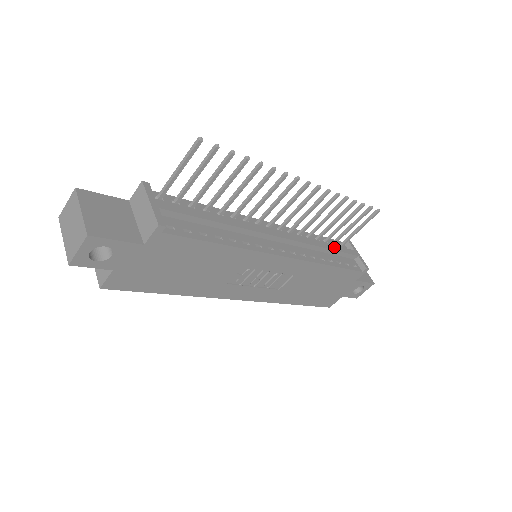
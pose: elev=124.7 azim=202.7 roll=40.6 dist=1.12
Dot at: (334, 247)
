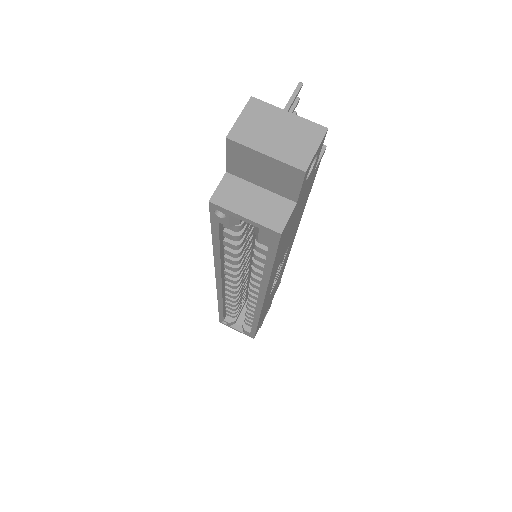
Dot at: occluded
